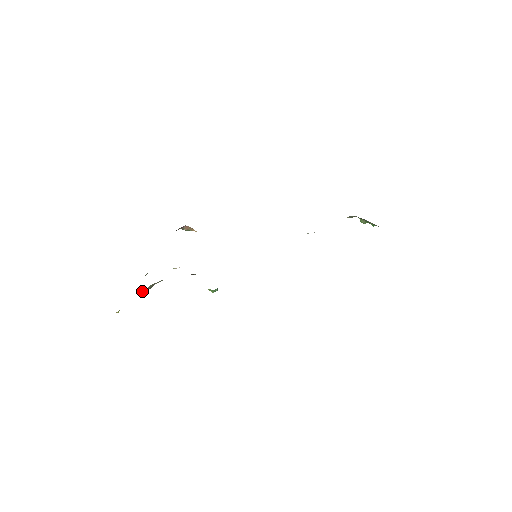
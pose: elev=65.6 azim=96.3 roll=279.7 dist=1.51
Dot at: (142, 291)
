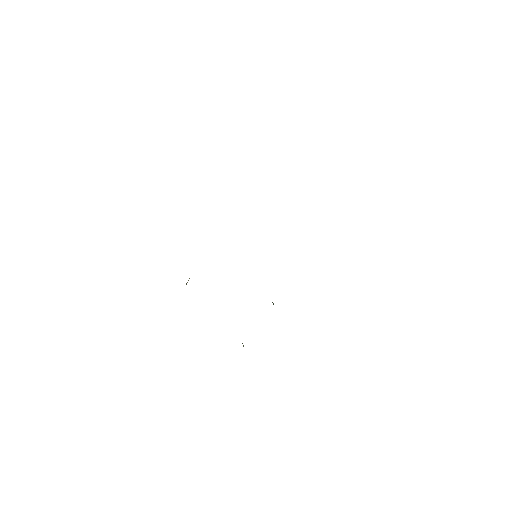
Dot at: occluded
